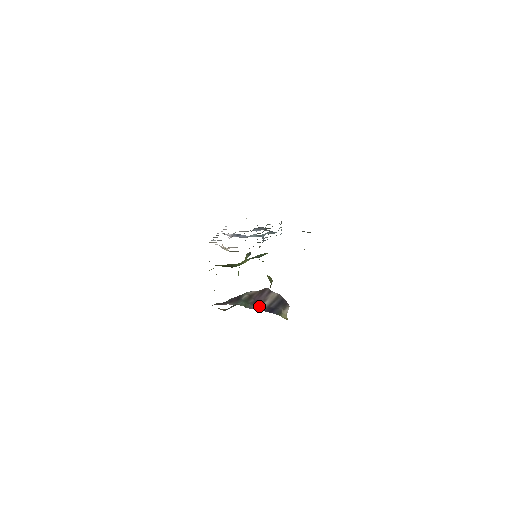
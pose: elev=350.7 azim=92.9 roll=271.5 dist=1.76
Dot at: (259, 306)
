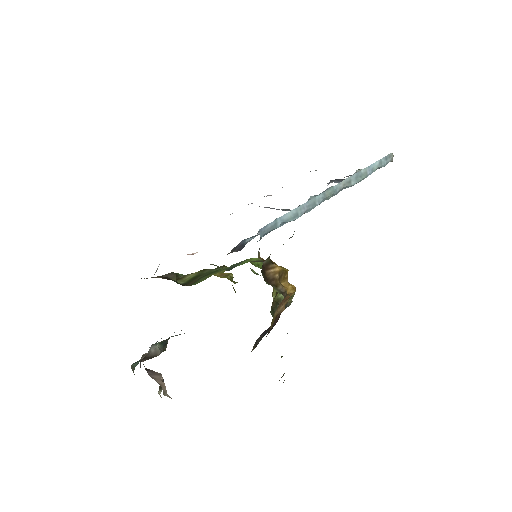
Dot at: occluded
